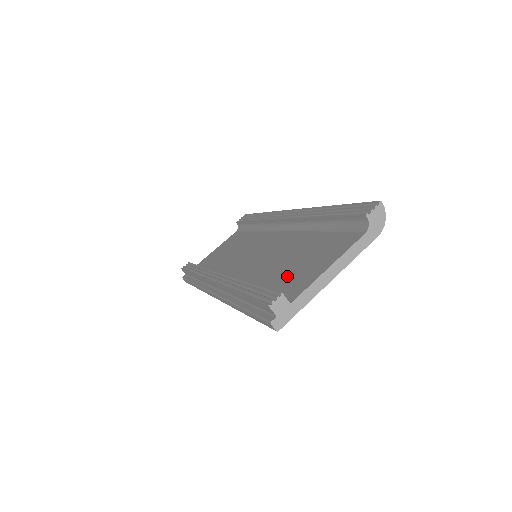
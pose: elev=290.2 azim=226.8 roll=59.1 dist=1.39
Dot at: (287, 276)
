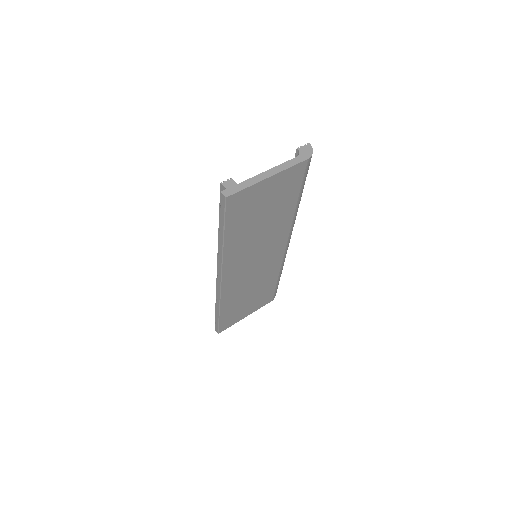
Dot at: occluded
